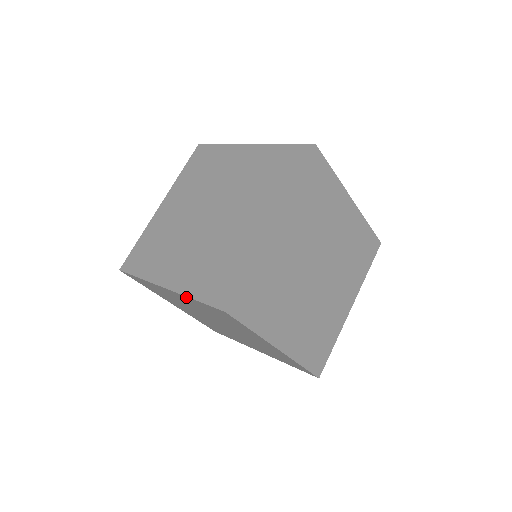
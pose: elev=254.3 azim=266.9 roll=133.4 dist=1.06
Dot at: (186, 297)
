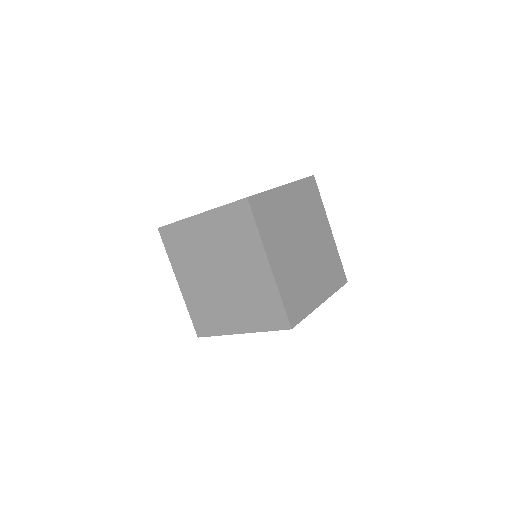
Dot at: (215, 211)
